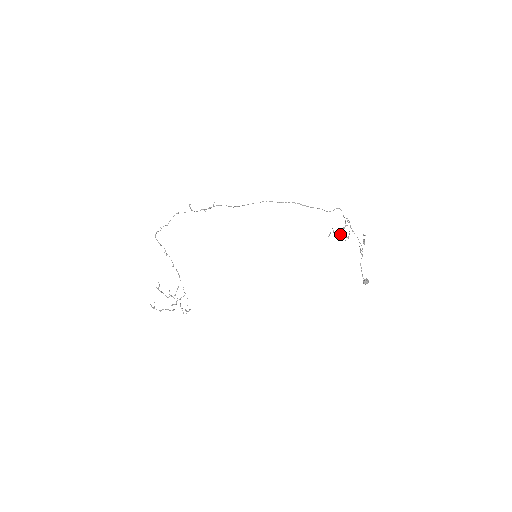
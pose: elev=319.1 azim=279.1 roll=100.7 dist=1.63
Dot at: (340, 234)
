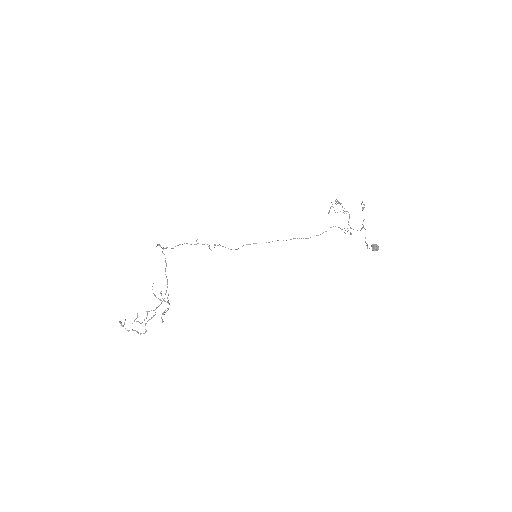
Dot at: (340, 211)
